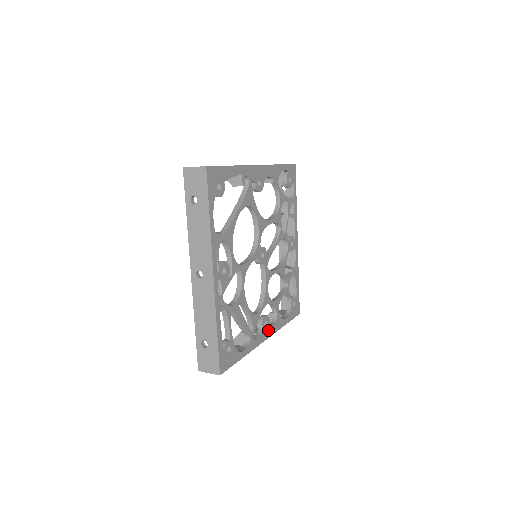
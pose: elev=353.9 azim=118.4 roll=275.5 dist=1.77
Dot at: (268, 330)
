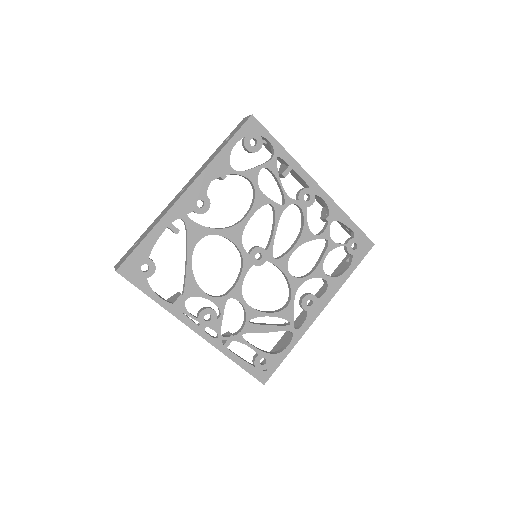
Dot at: (318, 304)
